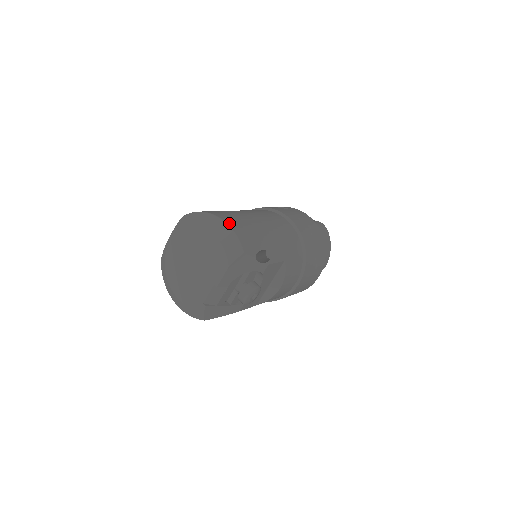
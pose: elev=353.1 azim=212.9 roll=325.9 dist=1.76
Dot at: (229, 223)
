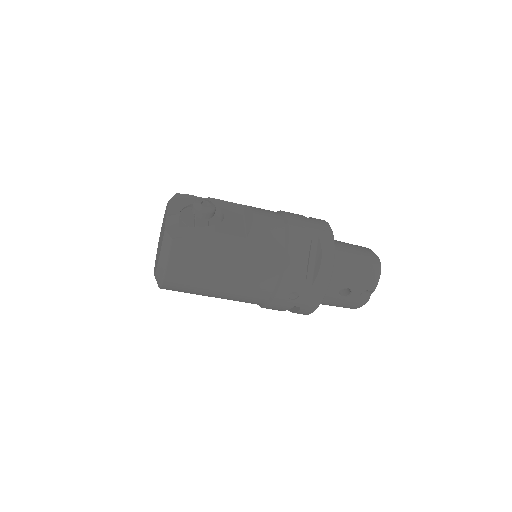
Dot at: occluded
